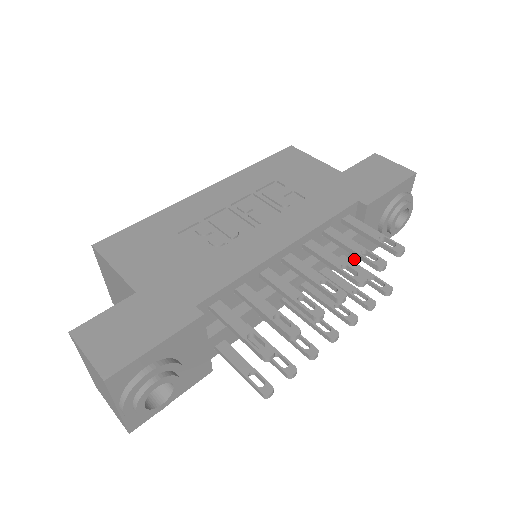
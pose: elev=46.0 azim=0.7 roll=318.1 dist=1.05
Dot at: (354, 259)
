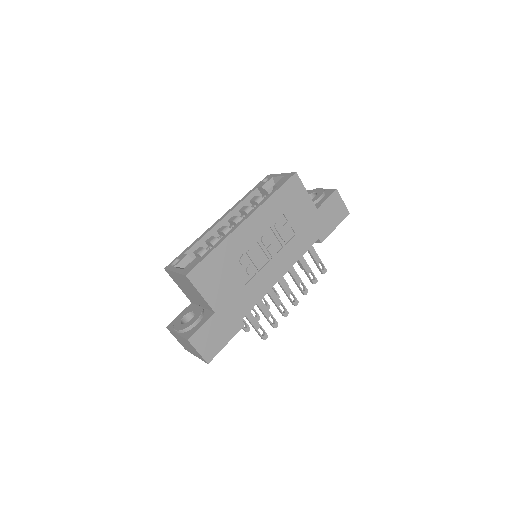
Dot at: occluded
